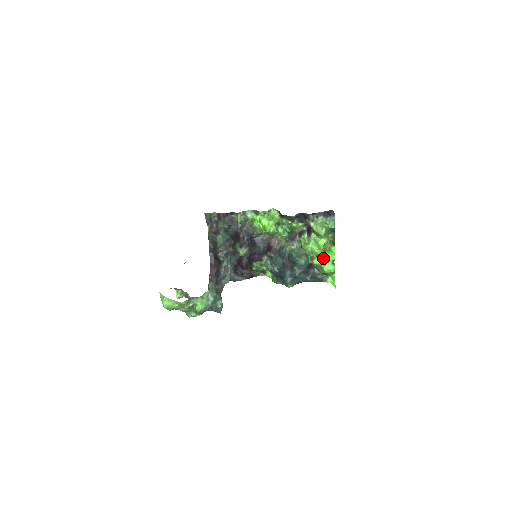
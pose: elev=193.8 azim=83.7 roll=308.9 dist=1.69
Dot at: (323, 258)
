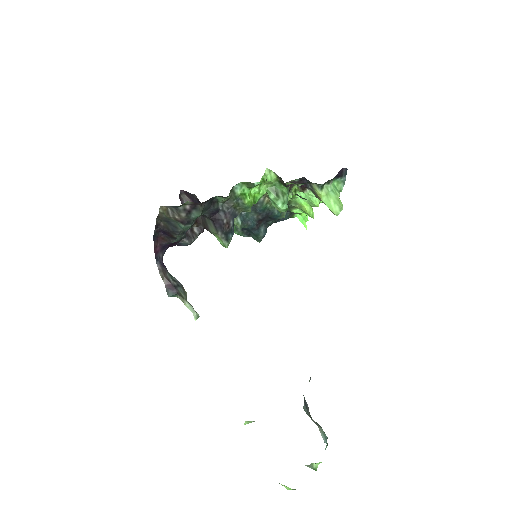
Dot at: (311, 214)
